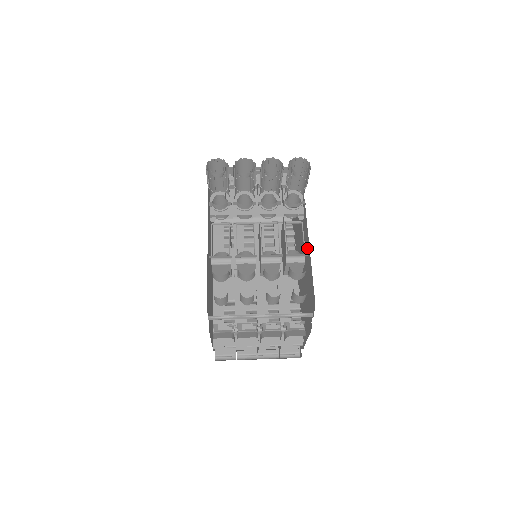
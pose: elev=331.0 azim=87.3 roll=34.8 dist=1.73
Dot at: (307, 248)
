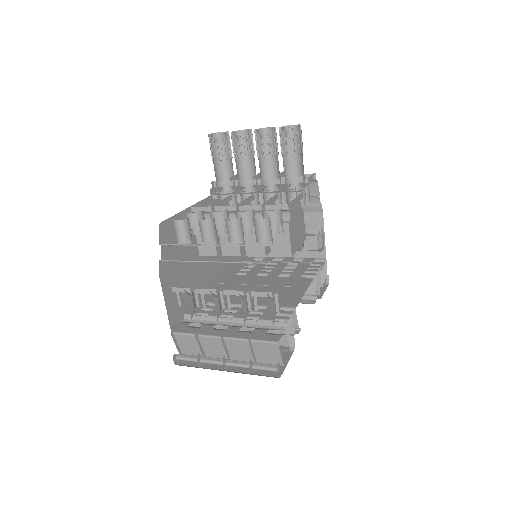
Dot at: occluded
